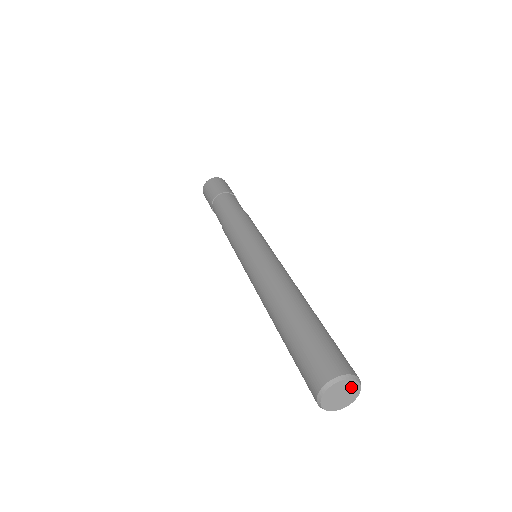
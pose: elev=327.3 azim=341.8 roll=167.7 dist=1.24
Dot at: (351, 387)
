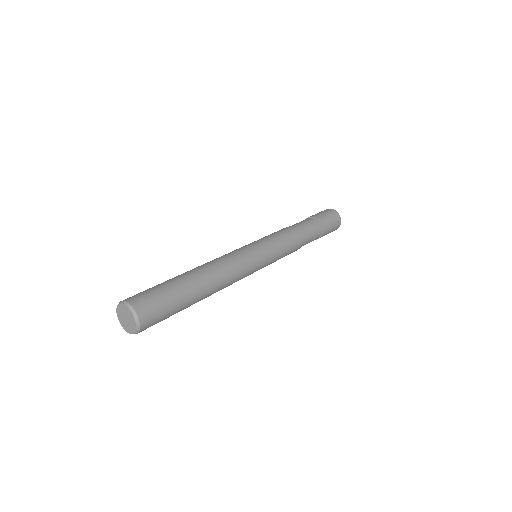
Dot at: (132, 321)
